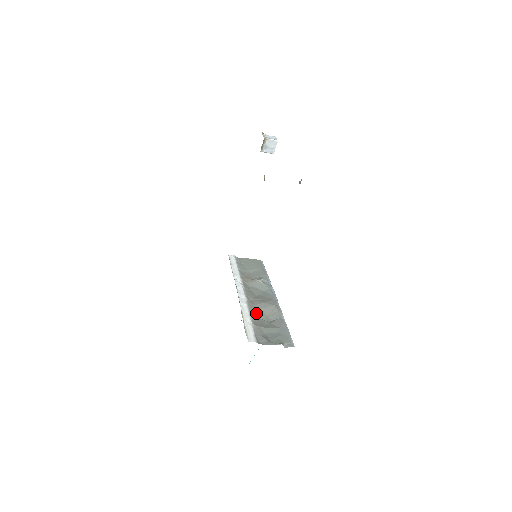
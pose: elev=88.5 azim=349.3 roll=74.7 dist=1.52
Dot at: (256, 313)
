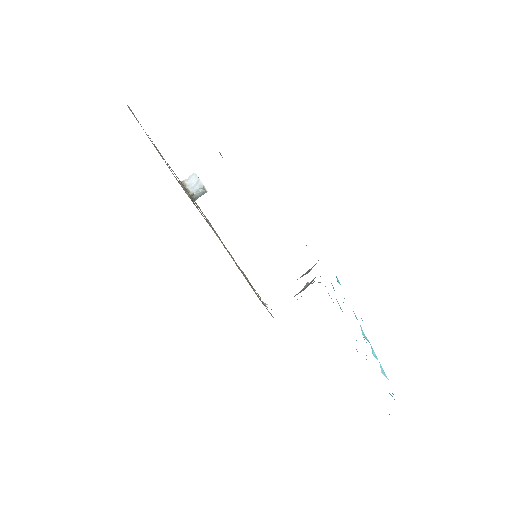
Dot at: occluded
